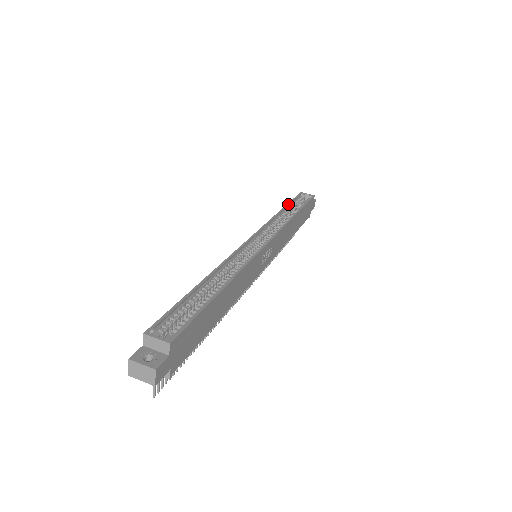
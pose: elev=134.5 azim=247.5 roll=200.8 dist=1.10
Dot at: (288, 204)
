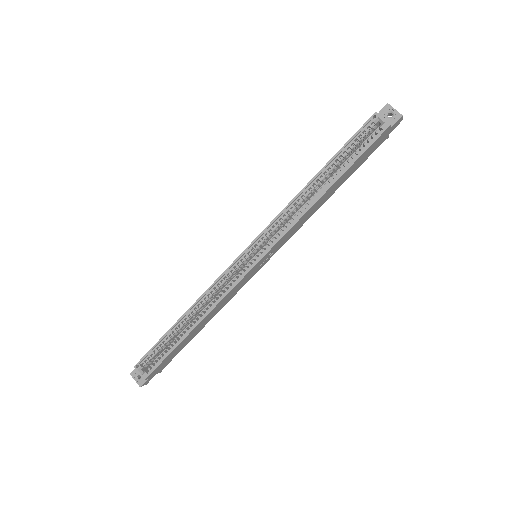
Dot at: (330, 161)
